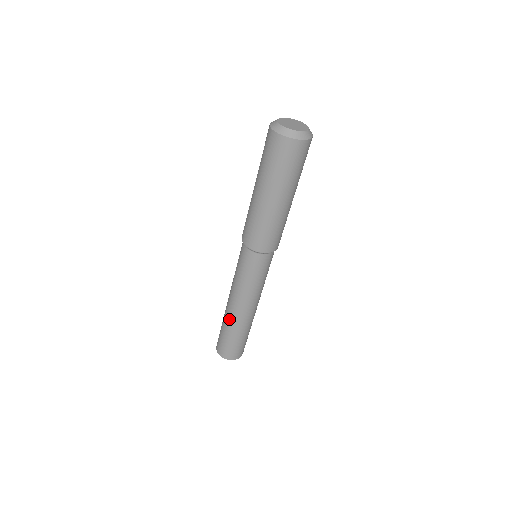
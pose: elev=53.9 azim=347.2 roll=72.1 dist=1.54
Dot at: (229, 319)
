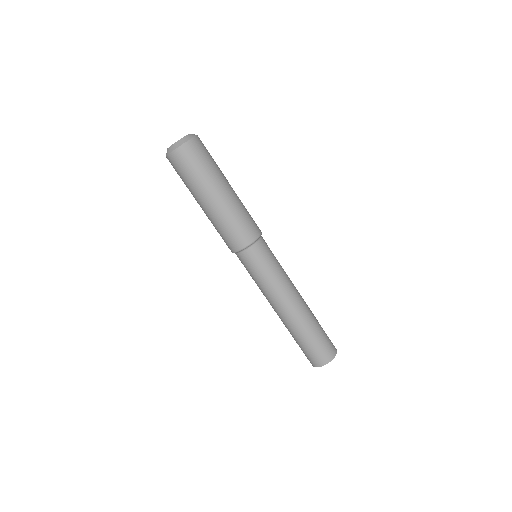
Dot at: (289, 326)
